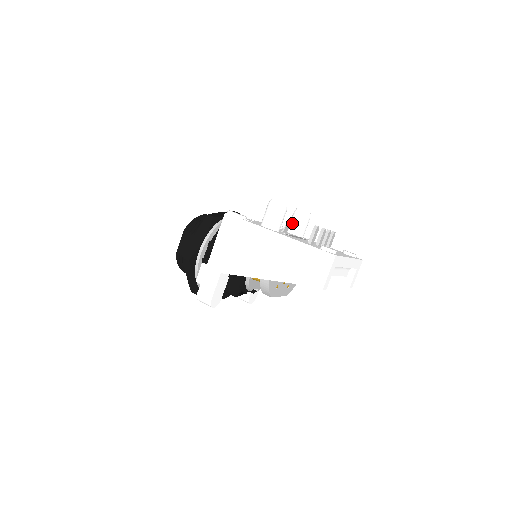
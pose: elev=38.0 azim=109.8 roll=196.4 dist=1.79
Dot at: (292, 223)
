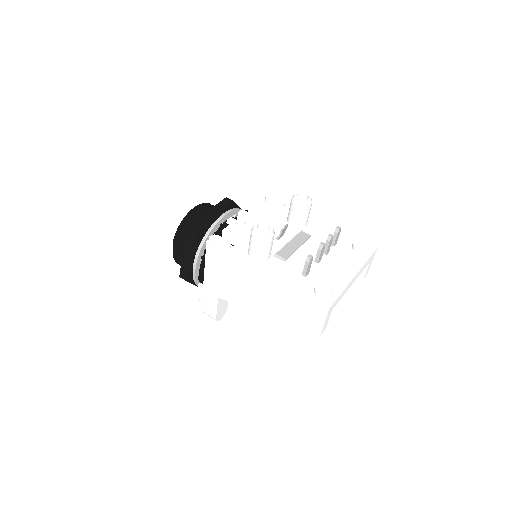
Dot at: (291, 214)
